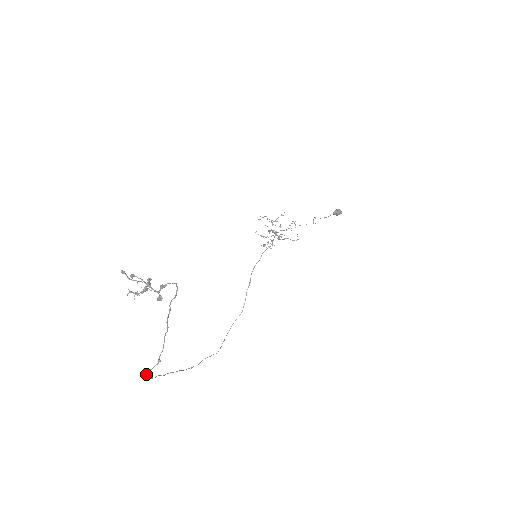
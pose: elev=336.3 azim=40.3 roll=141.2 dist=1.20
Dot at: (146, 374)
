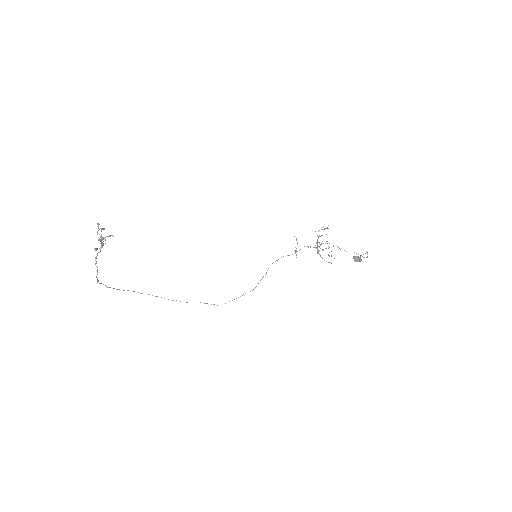
Dot at: occluded
